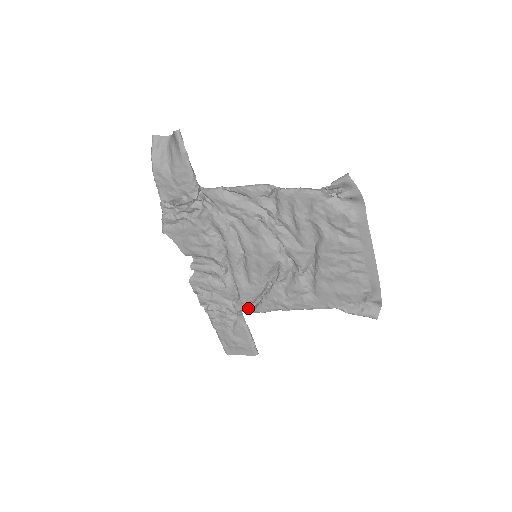
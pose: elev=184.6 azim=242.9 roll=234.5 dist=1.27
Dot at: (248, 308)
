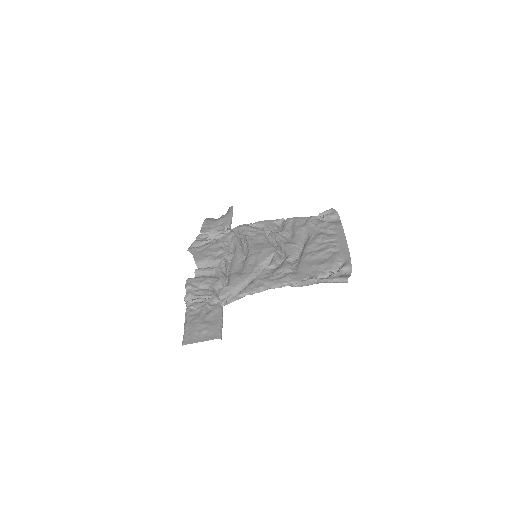
Dot at: (230, 300)
